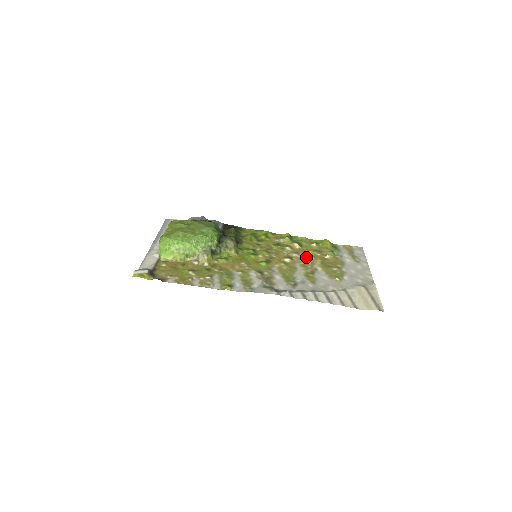
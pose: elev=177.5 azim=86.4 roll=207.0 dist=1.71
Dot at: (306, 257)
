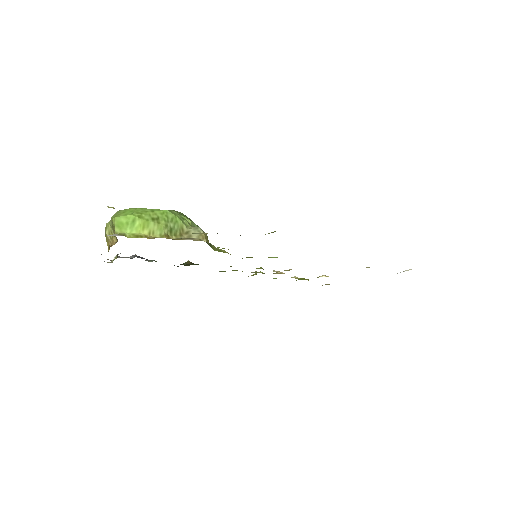
Dot at: occluded
